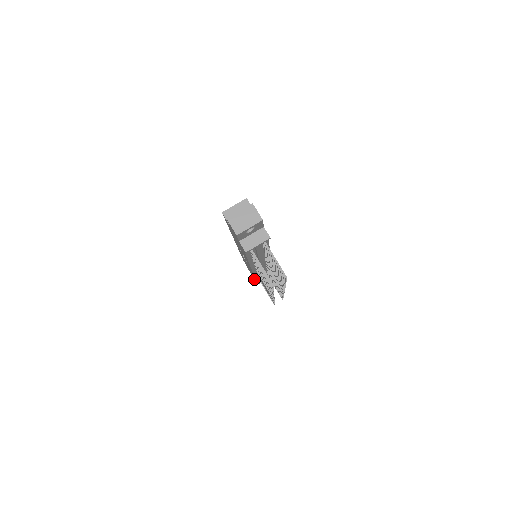
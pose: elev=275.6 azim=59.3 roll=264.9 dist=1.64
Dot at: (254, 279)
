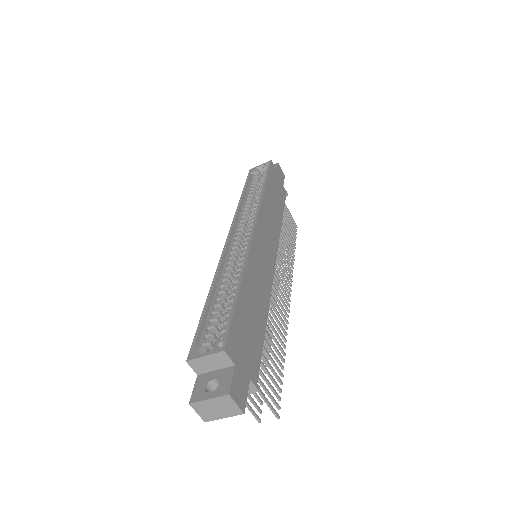
Dot at: occluded
